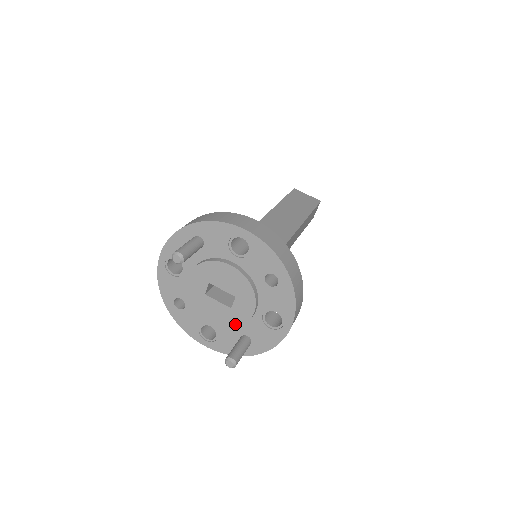
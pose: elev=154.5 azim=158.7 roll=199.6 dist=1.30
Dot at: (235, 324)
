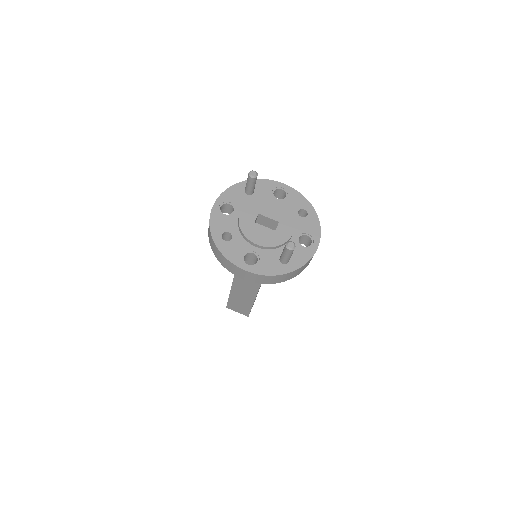
Dot at: (278, 243)
